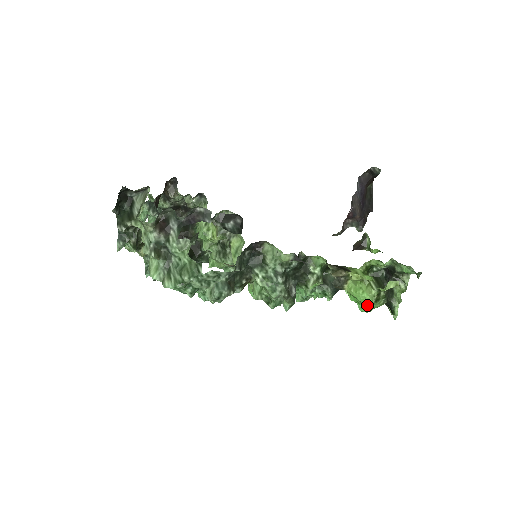
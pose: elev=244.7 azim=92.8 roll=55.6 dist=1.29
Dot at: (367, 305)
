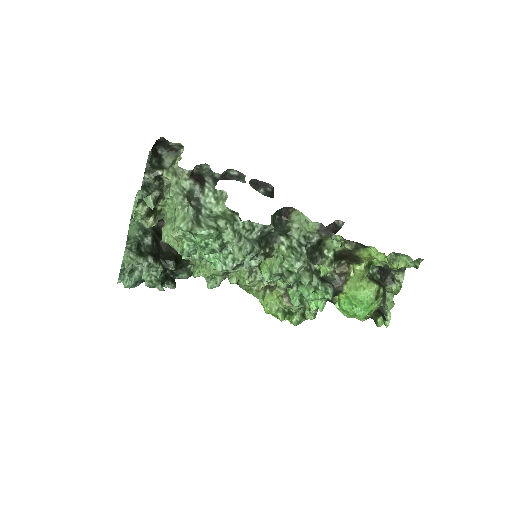
Dot at: (368, 302)
